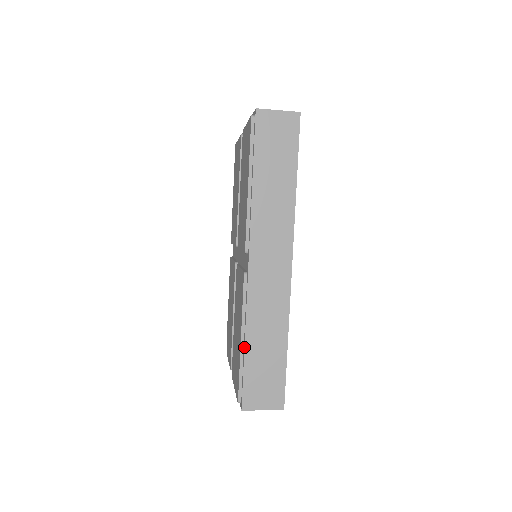
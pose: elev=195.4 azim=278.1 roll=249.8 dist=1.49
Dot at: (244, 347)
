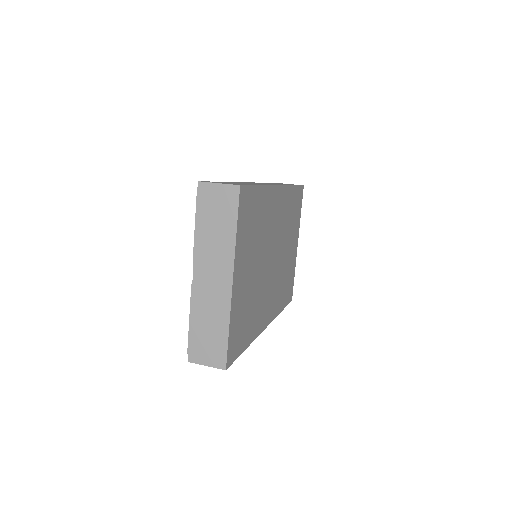
Dot at: occluded
